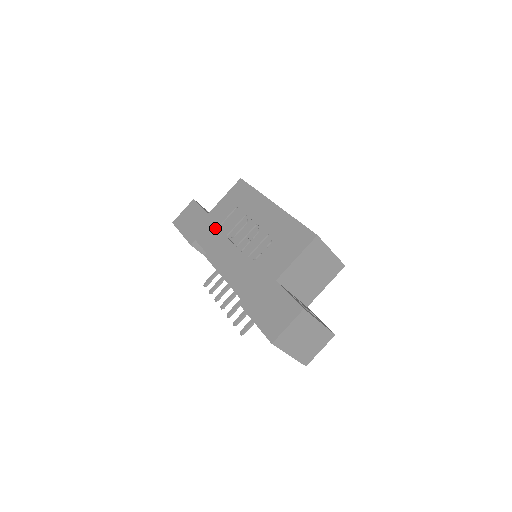
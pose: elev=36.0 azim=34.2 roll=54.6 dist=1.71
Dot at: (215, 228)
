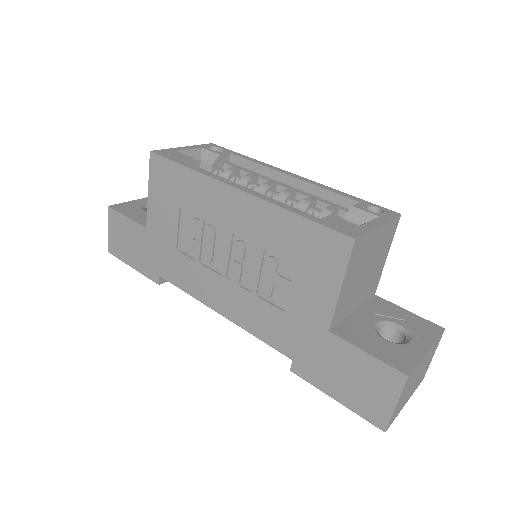
Dot at: (173, 252)
